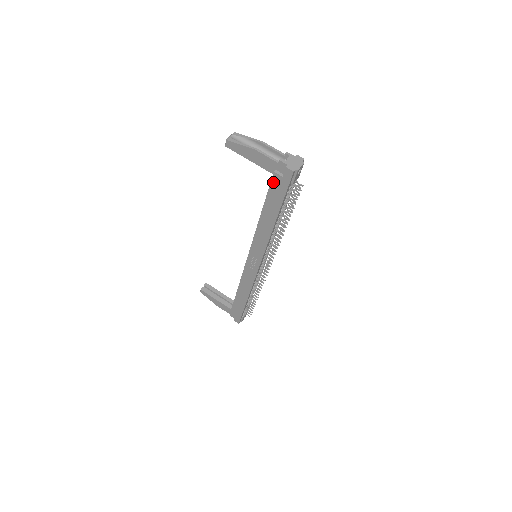
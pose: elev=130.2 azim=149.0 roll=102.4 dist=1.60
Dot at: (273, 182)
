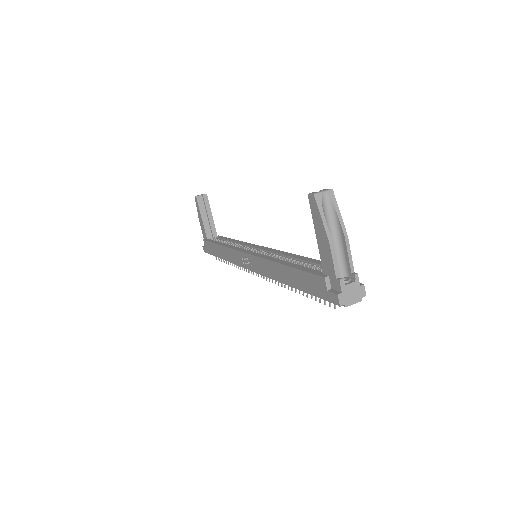
Dot at: (316, 277)
